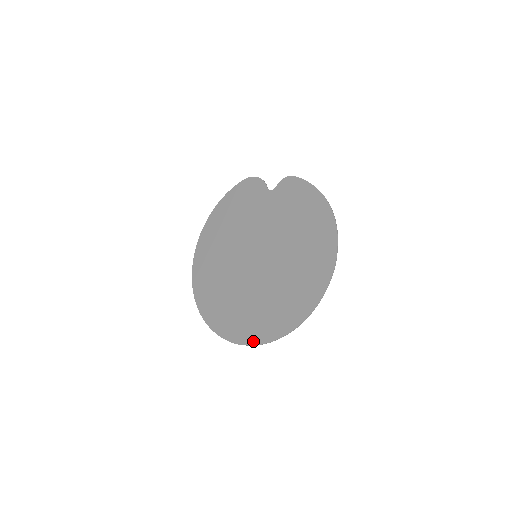
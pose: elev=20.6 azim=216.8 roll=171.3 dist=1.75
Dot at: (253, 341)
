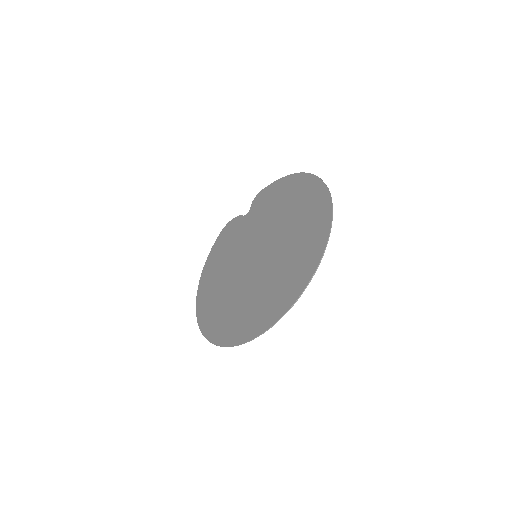
Dot at: (287, 306)
